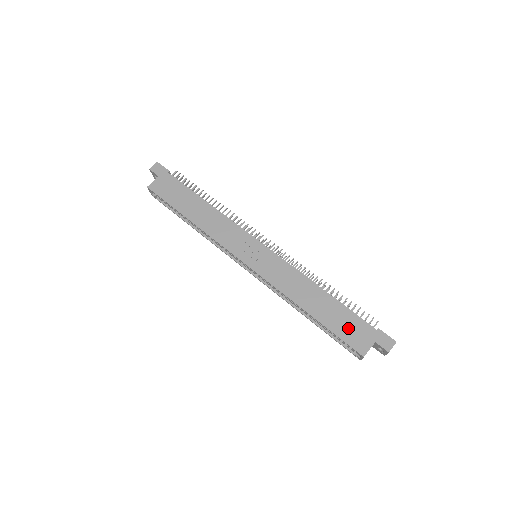
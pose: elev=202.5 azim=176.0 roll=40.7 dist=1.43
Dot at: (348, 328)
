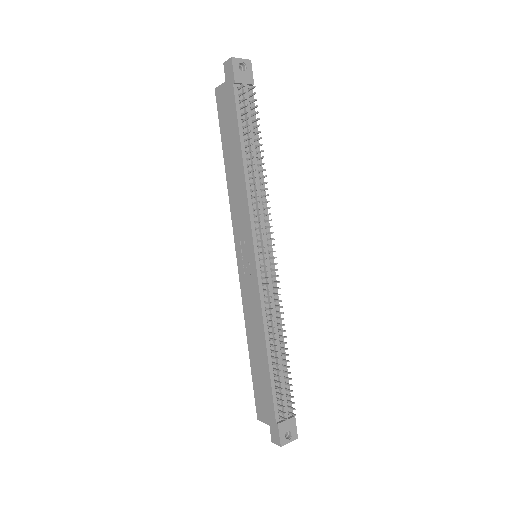
Dot at: (262, 394)
